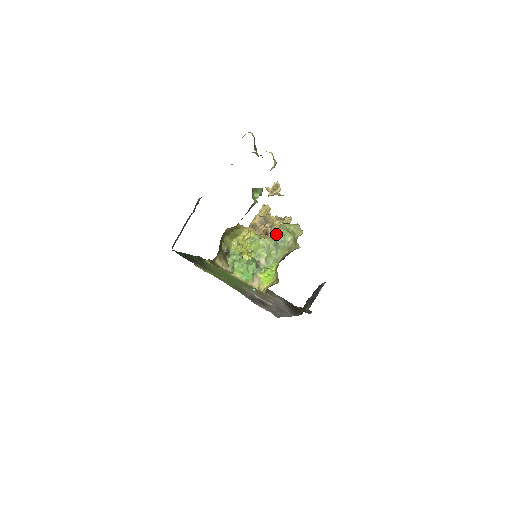
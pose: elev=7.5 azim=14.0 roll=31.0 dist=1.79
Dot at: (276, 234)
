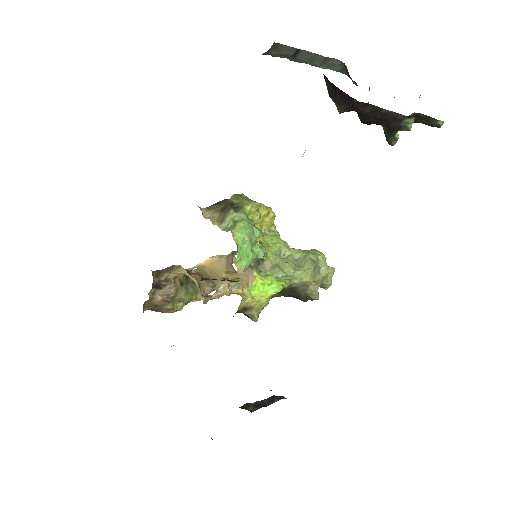
Dot at: (308, 250)
